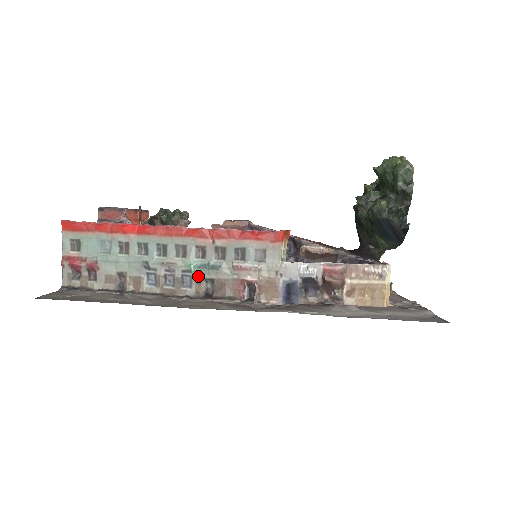
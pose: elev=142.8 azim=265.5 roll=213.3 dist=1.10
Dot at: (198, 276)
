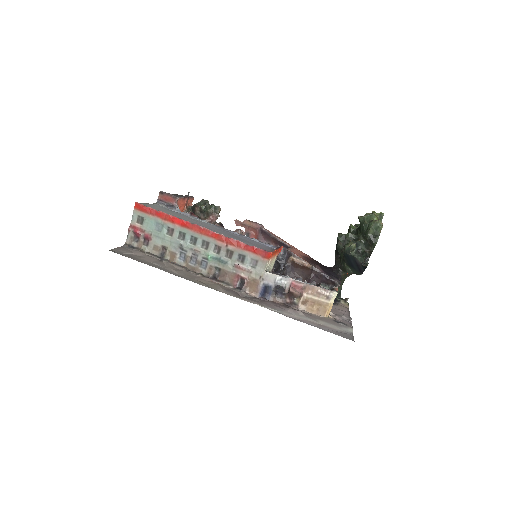
Dot at: (212, 264)
